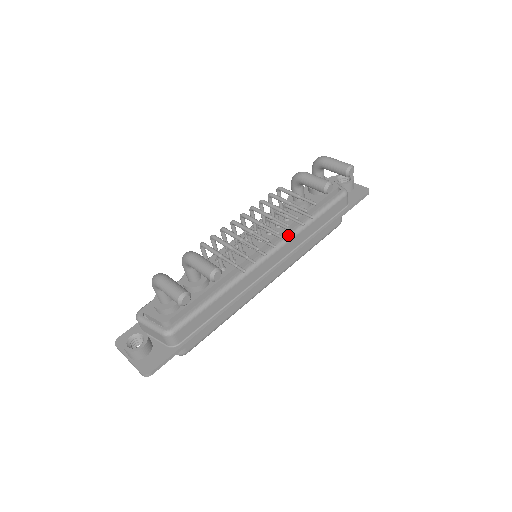
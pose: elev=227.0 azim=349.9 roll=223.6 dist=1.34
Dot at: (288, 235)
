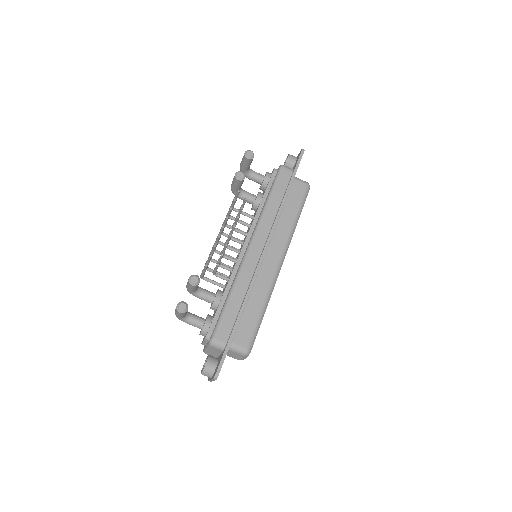
Dot at: (256, 224)
